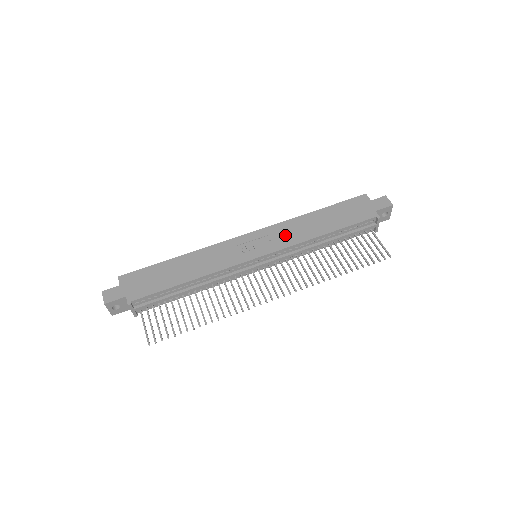
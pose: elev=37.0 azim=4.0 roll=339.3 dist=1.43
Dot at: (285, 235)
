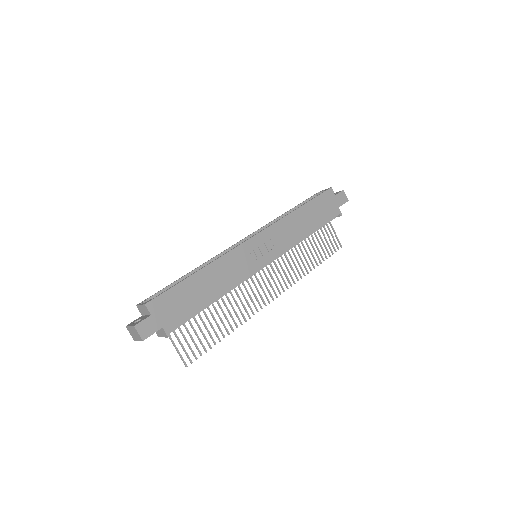
Dot at: (283, 237)
